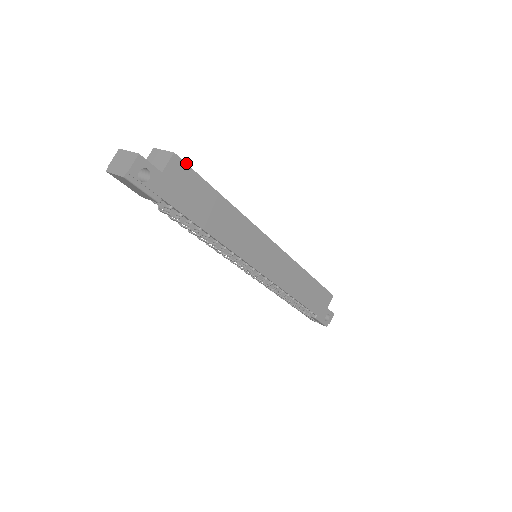
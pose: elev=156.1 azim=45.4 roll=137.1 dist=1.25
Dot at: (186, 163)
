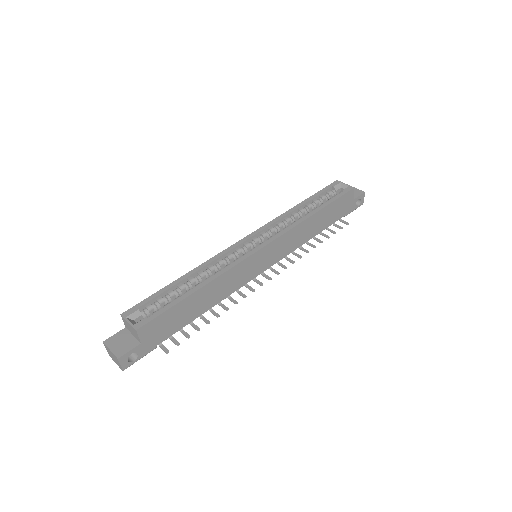
Dot at: (150, 321)
